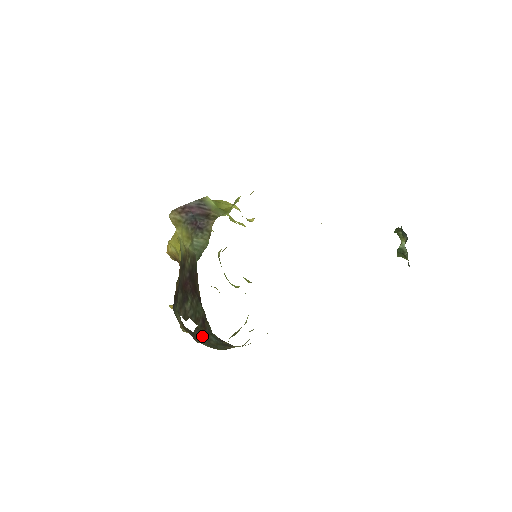
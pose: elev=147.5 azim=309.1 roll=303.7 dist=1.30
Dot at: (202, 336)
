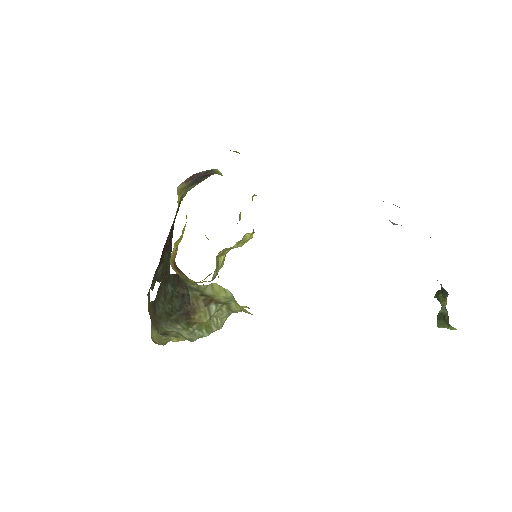
Dot at: (161, 295)
